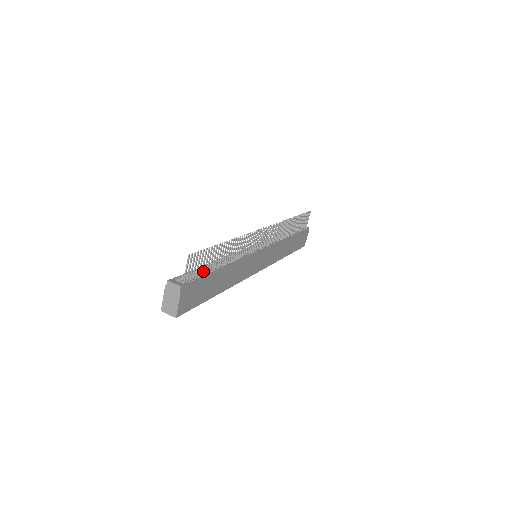
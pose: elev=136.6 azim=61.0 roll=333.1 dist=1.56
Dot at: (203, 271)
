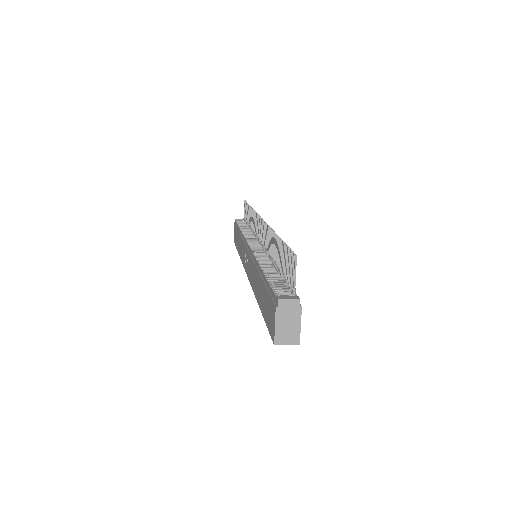
Dot at: (286, 277)
